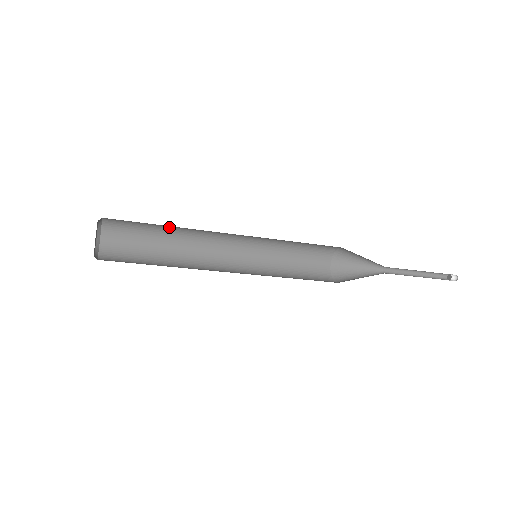
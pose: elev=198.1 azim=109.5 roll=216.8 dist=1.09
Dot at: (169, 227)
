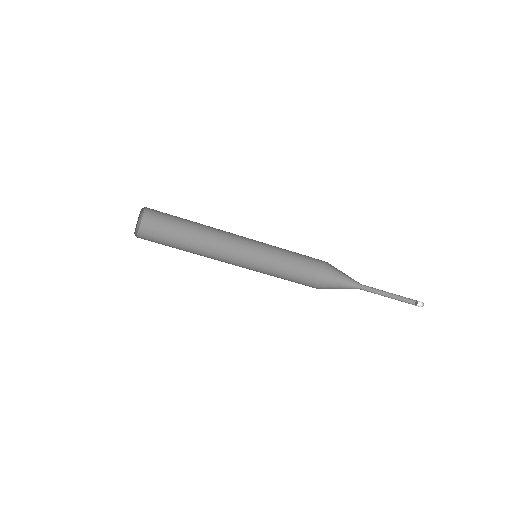
Dot at: occluded
